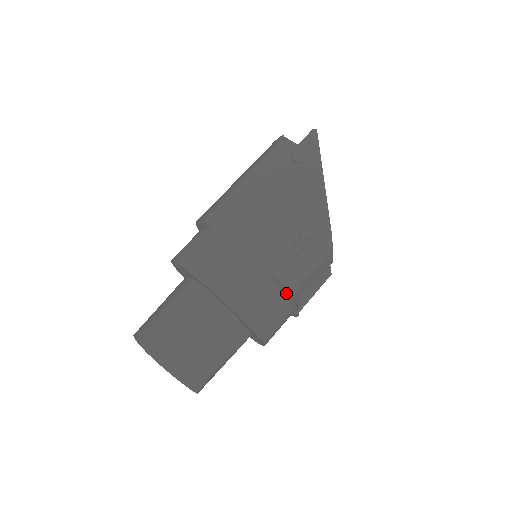
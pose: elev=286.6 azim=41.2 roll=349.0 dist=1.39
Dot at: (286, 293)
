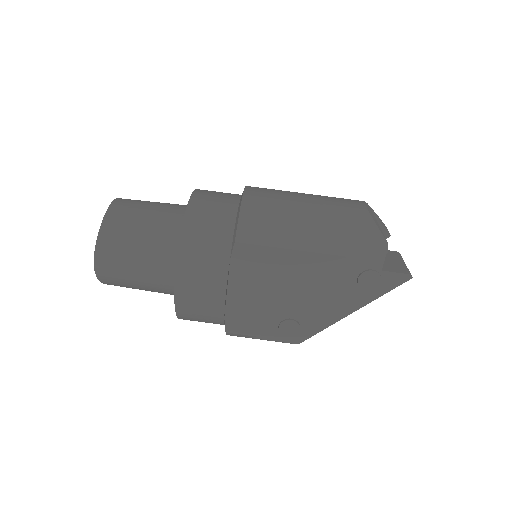
Dot at: occluded
